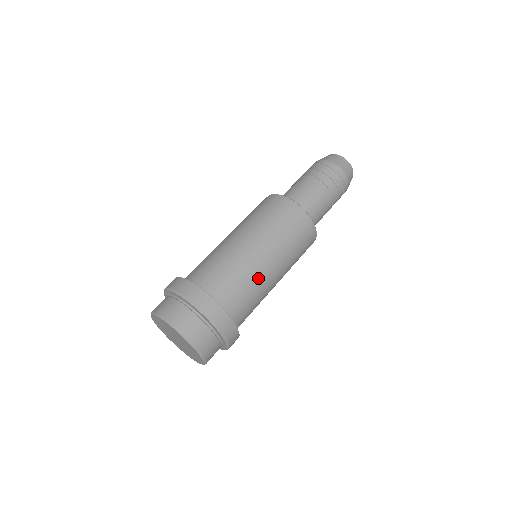
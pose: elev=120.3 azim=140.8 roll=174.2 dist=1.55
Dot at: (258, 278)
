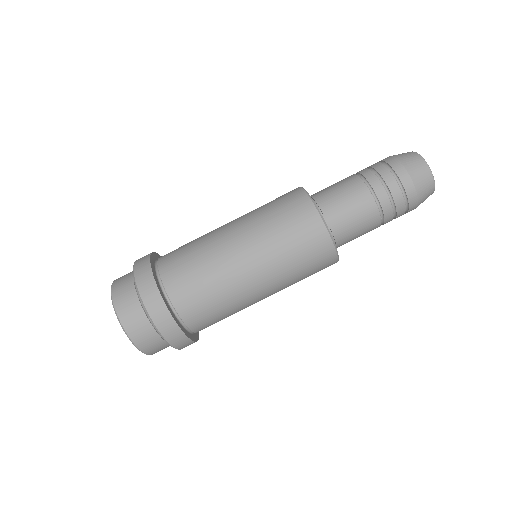
Dot at: (223, 276)
